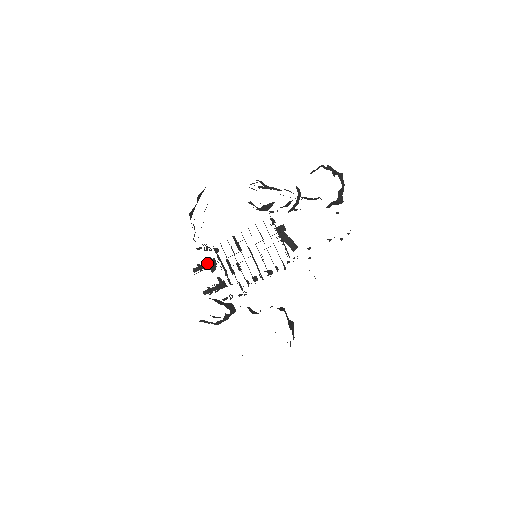
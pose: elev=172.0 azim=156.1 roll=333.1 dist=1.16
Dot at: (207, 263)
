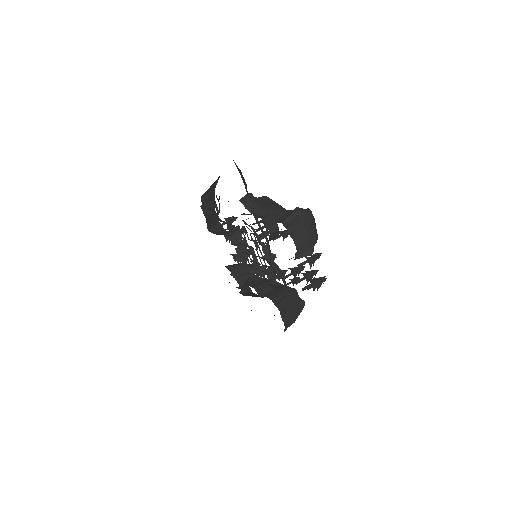
Dot at: occluded
